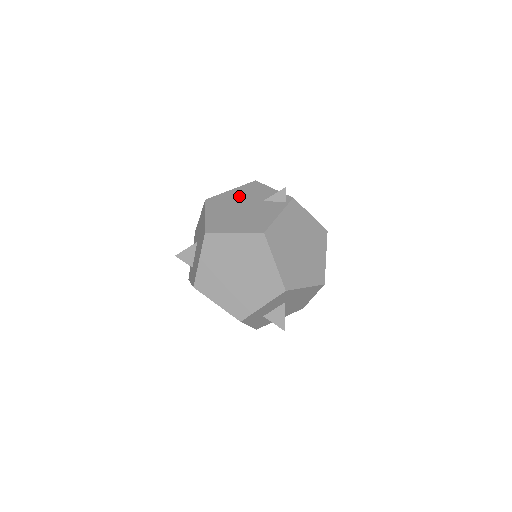
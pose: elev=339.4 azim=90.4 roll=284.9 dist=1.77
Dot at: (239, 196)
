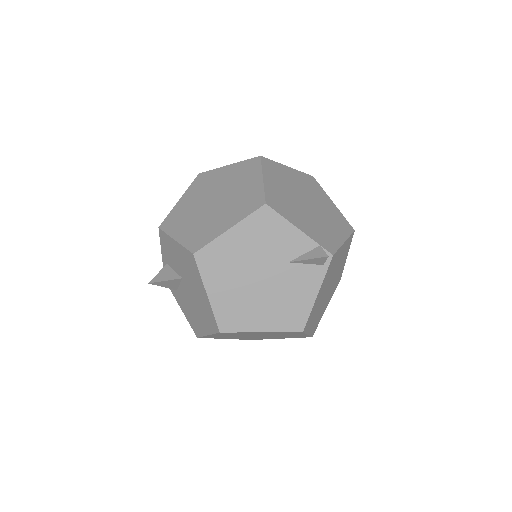
Dot at: (248, 248)
